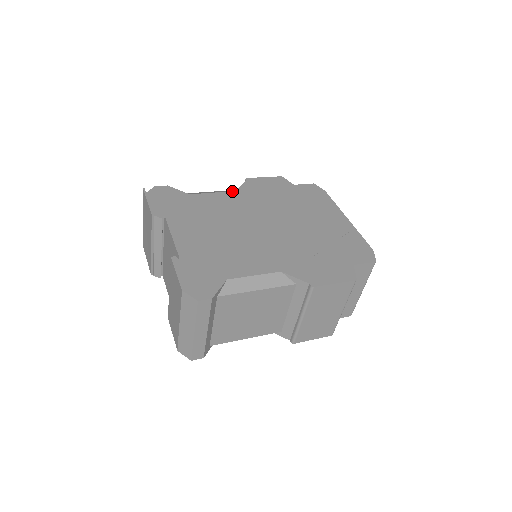
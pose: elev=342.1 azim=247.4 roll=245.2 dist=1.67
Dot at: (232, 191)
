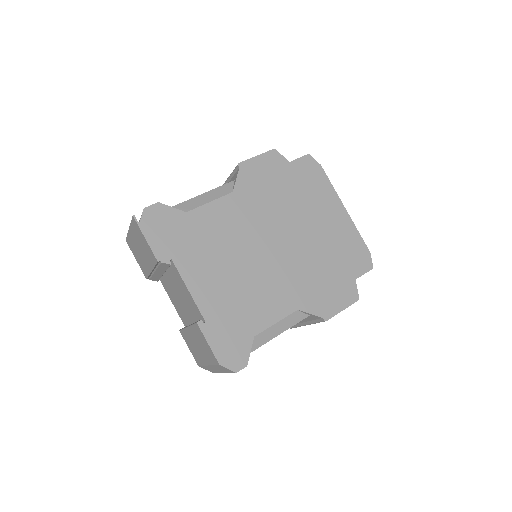
Dot at: (229, 193)
